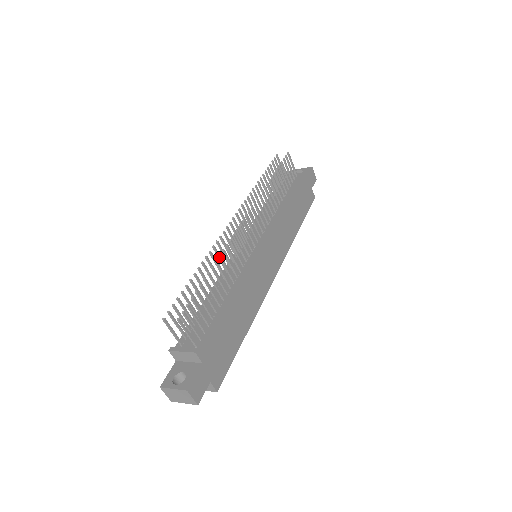
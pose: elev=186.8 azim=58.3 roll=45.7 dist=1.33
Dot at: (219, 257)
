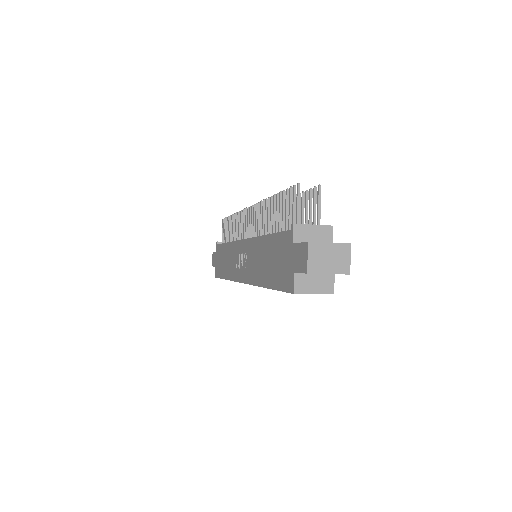
Dot at: occluded
